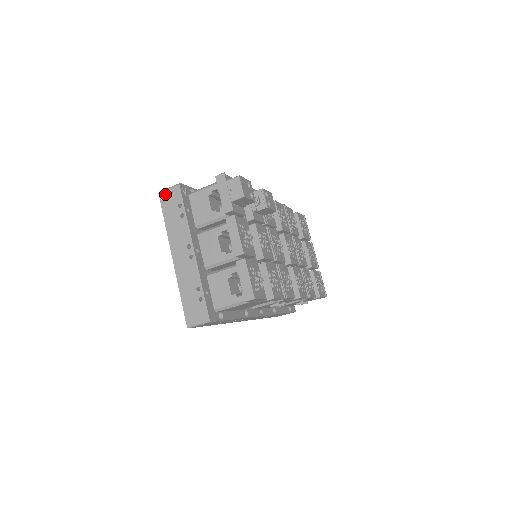
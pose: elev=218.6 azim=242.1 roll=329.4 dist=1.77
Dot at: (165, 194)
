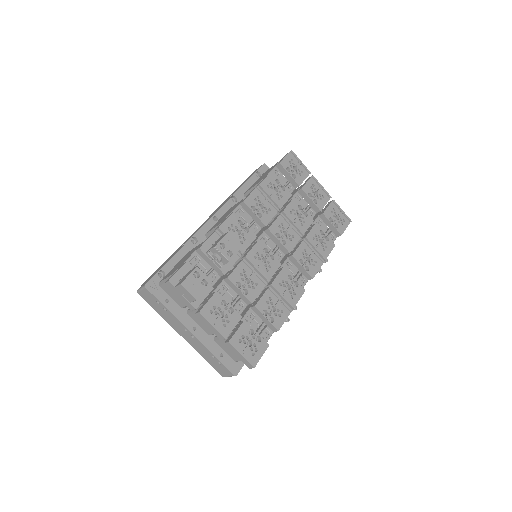
Dot at: (142, 294)
